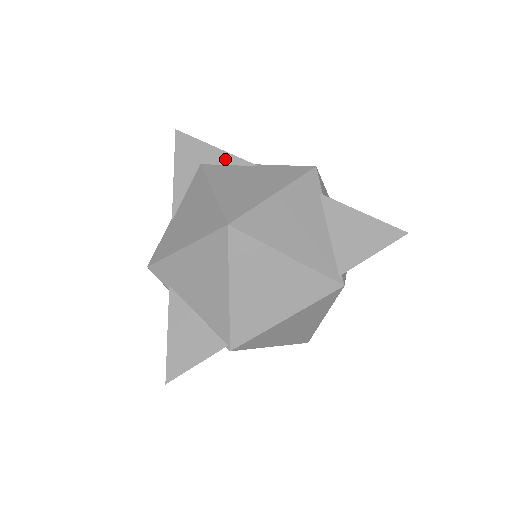
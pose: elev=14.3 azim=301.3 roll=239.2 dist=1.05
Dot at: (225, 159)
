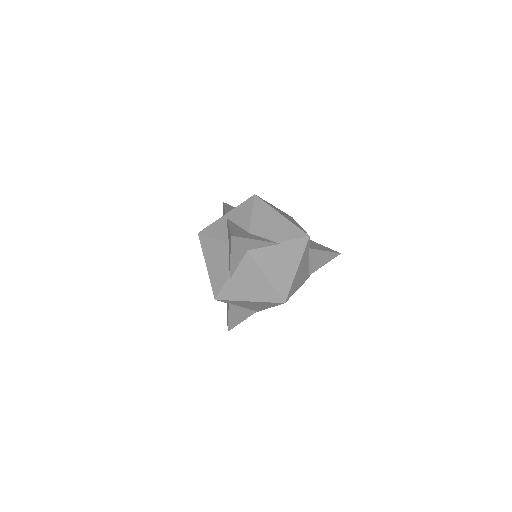
Dot at: (263, 245)
